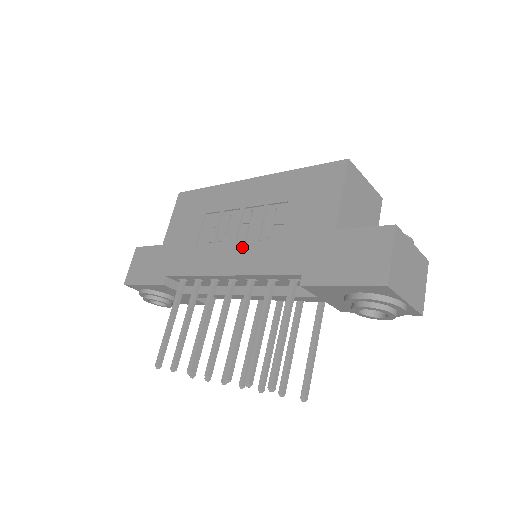
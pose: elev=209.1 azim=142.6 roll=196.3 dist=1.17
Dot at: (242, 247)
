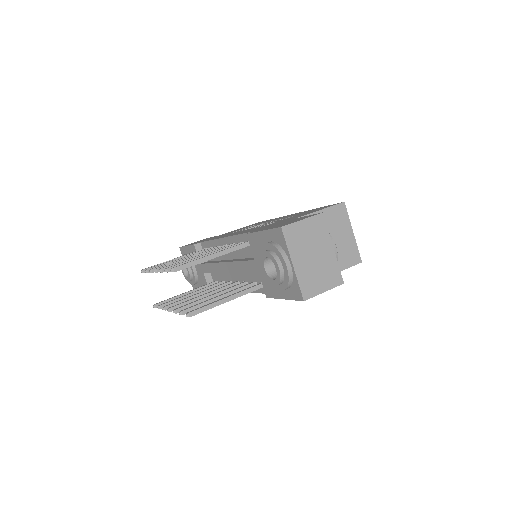
Dot at: occluded
